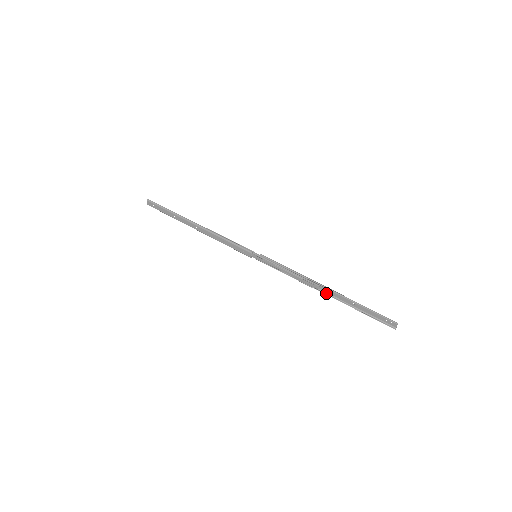
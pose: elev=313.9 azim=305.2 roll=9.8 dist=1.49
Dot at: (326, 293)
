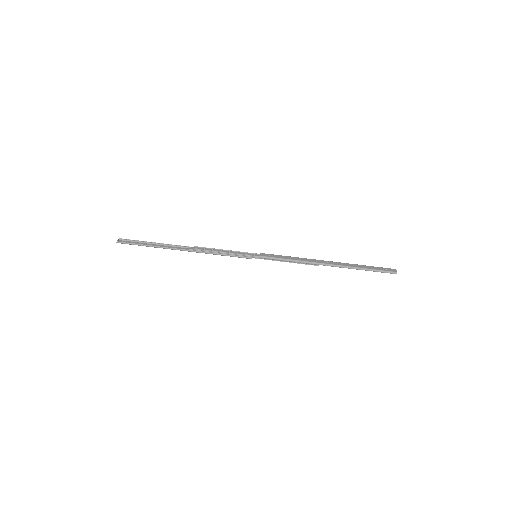
Dot at: (331, 262)
